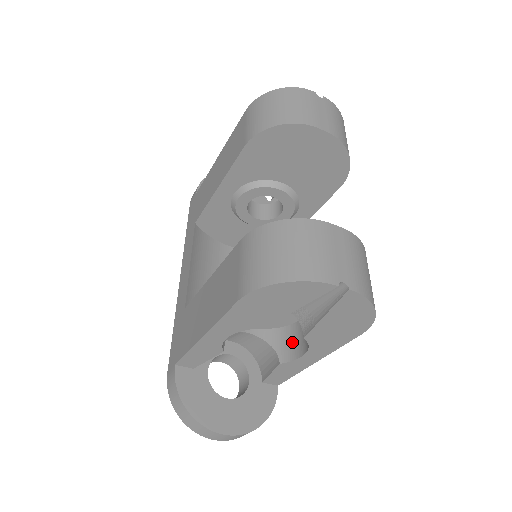
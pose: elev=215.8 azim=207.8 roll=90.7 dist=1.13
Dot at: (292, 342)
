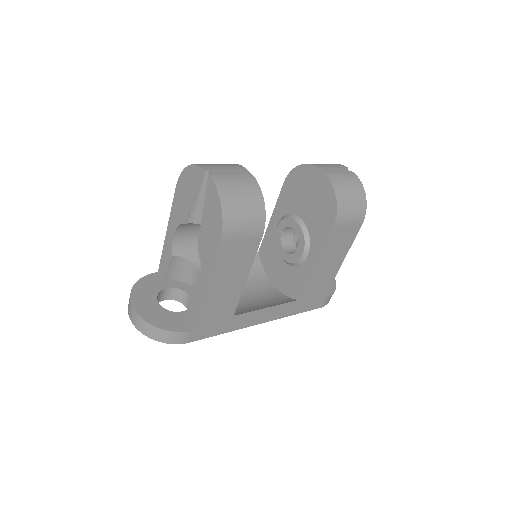
Dot at: occluded
